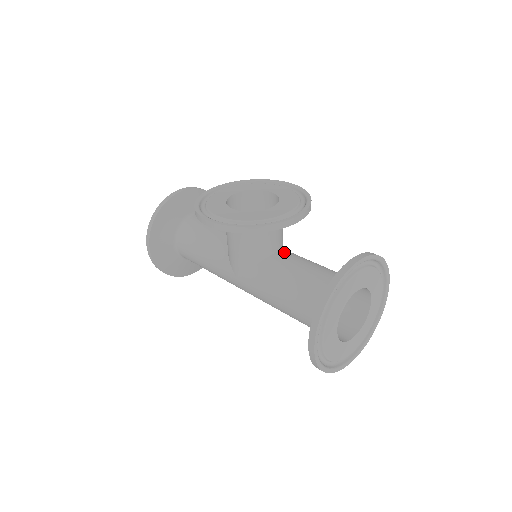
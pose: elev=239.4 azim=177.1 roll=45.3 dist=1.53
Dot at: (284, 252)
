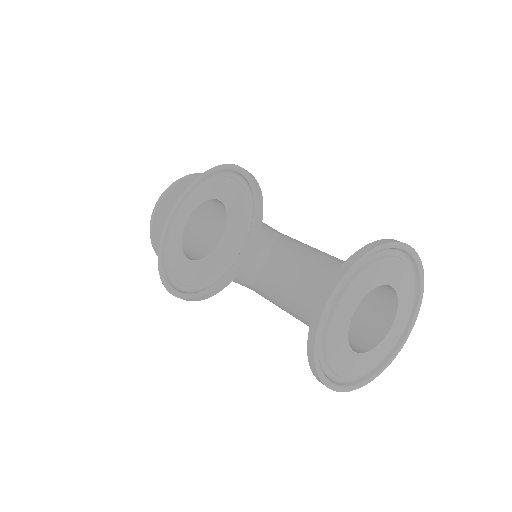
Dot at: (273, 257)
